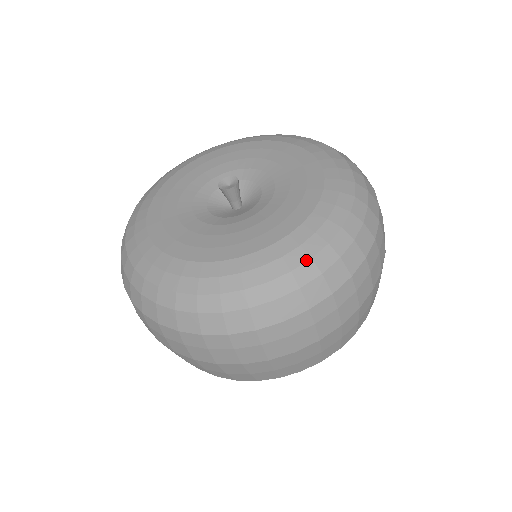
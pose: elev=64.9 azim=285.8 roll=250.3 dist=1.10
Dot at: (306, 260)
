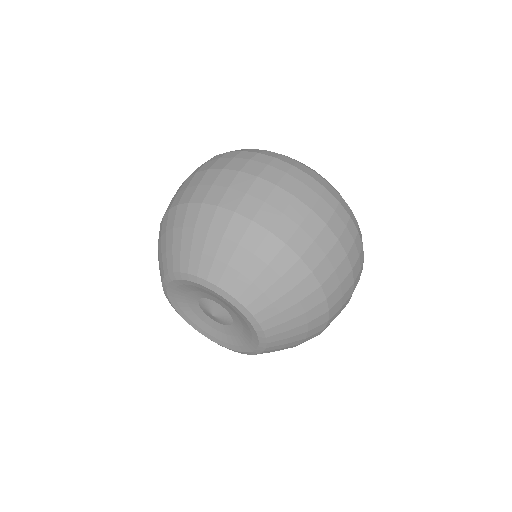
Dot at: occluded
